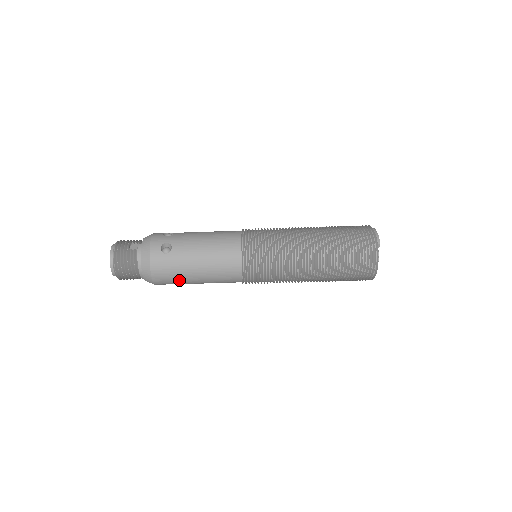
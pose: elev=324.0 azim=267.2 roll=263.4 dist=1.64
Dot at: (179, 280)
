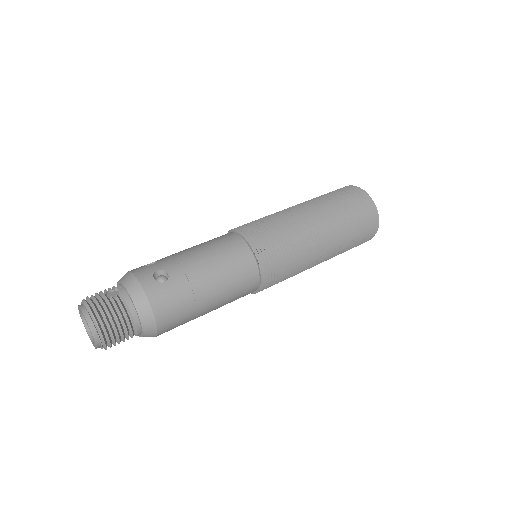
Dot at: (189, 313)
